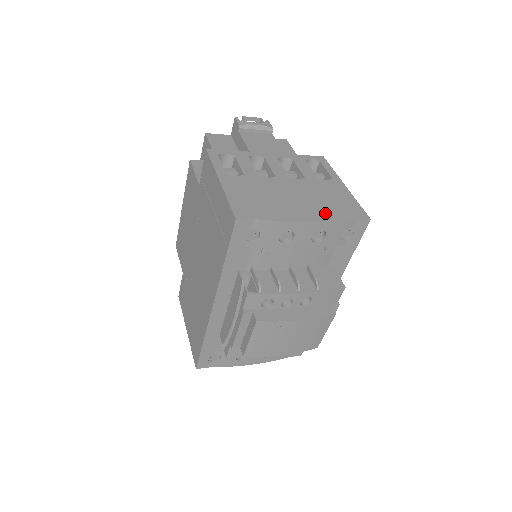
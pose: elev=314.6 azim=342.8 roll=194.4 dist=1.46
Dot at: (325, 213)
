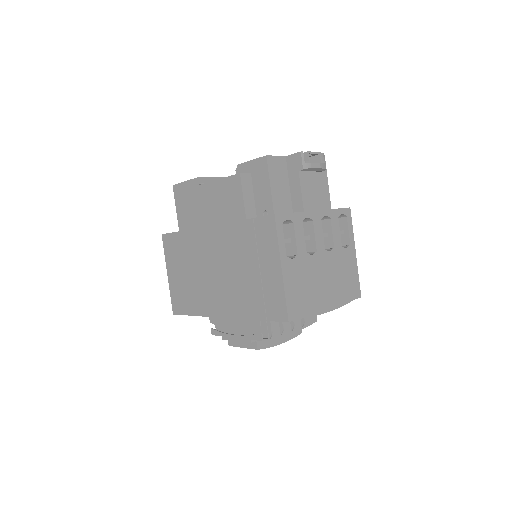
Dot at: (339, 297)
